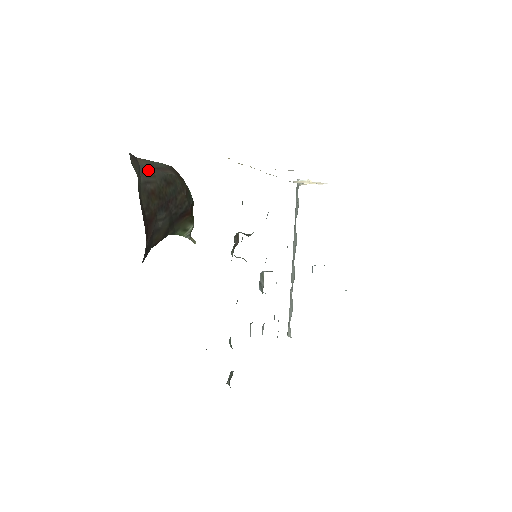
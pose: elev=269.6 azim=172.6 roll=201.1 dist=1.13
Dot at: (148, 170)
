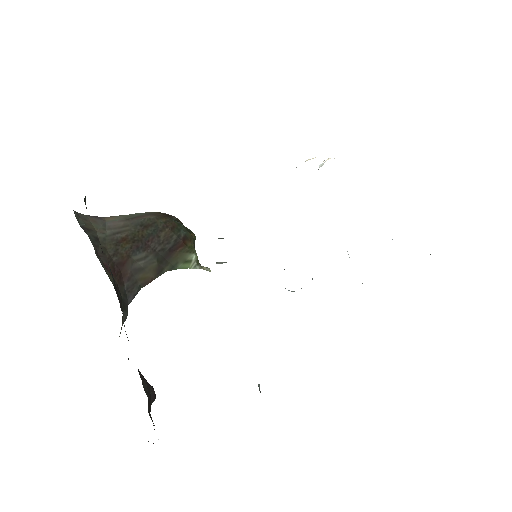
Dot at: (119, 223)
